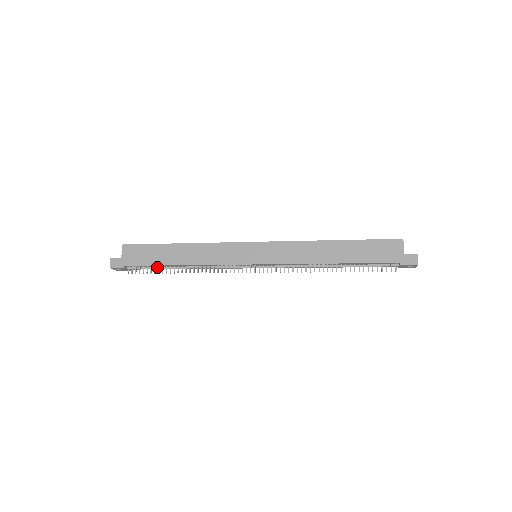
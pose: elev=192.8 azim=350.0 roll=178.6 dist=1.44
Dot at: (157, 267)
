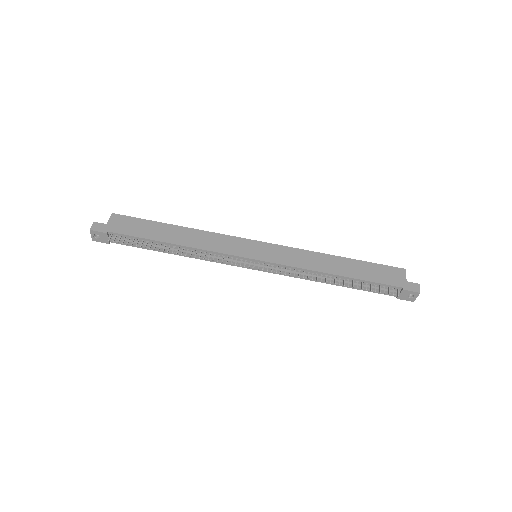
Dot at: (144, 243)
